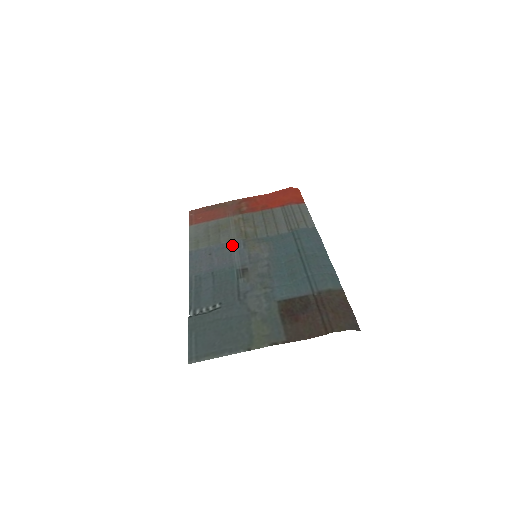
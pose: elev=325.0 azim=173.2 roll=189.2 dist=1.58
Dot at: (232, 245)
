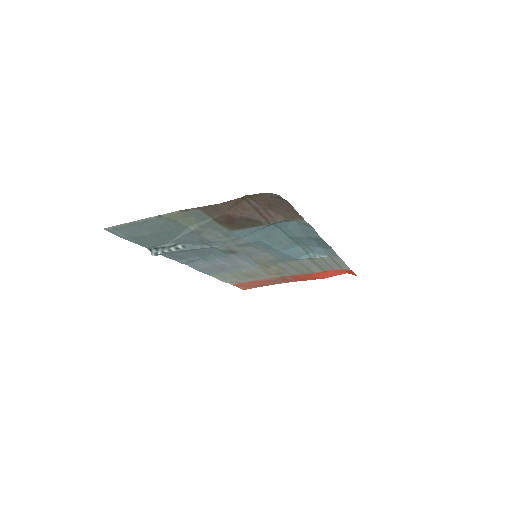
Dot at: (246, 265)
